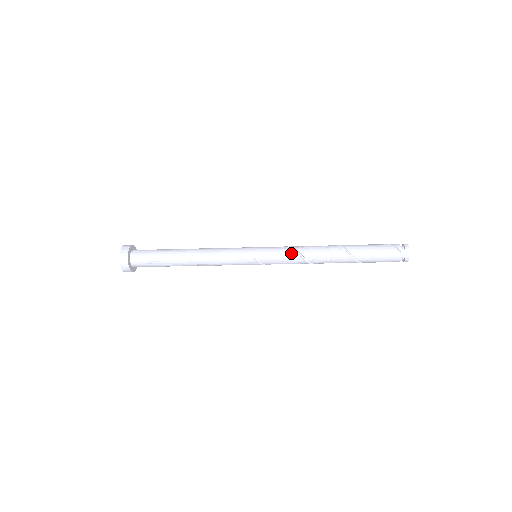
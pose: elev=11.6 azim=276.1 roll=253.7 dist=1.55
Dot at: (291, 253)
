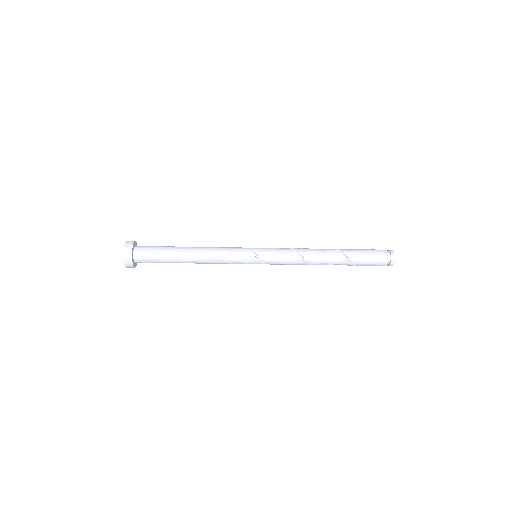
Dot at: (290, 252)
